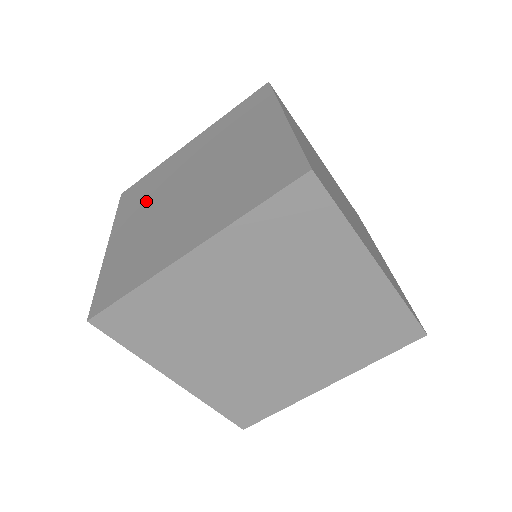
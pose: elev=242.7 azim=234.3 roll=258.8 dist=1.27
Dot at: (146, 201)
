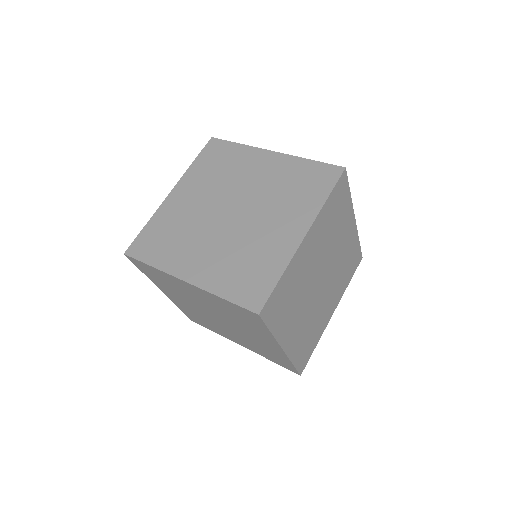
Dot at: (185, 240)
